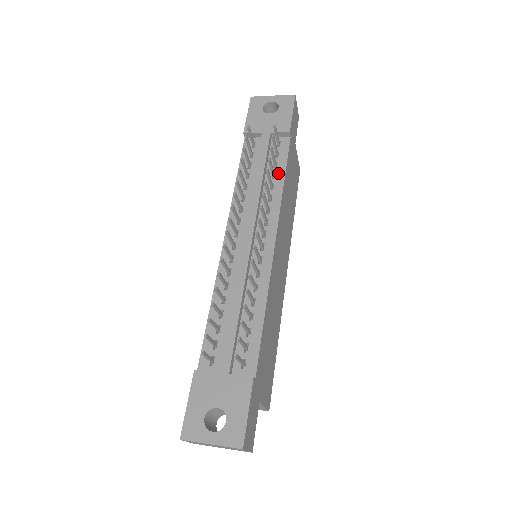
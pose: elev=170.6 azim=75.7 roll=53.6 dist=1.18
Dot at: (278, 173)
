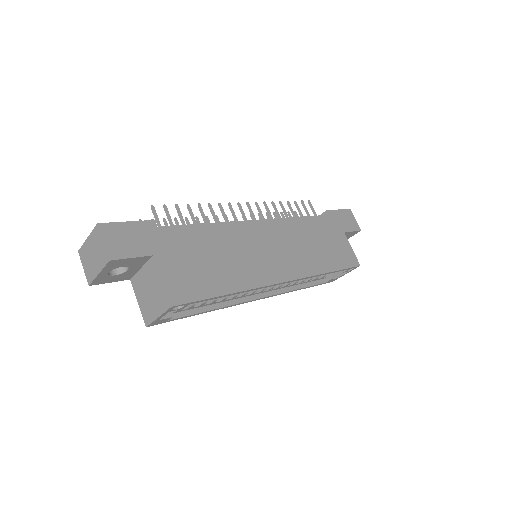
Dot at: occluded
